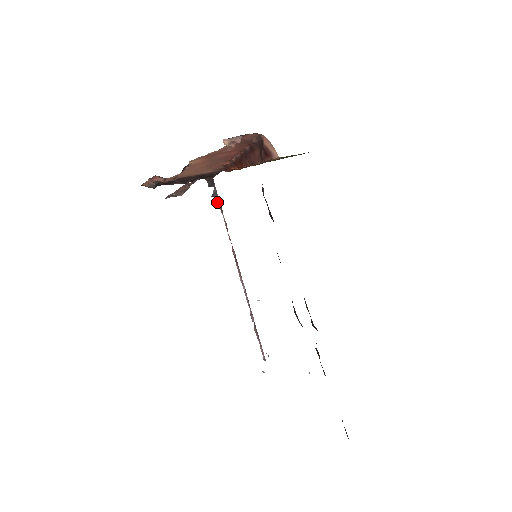
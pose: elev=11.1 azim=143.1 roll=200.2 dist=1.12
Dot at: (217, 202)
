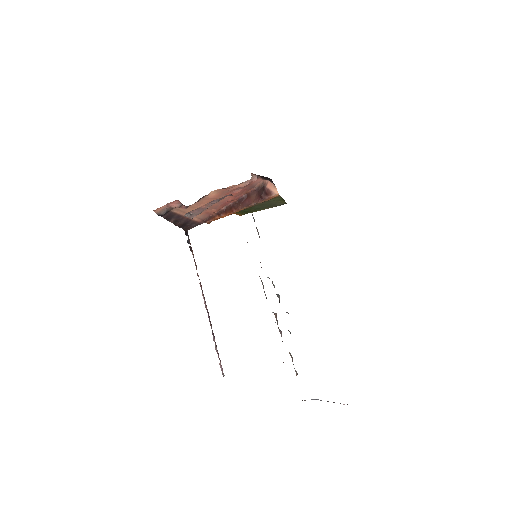
Dot at: (190, 247)
